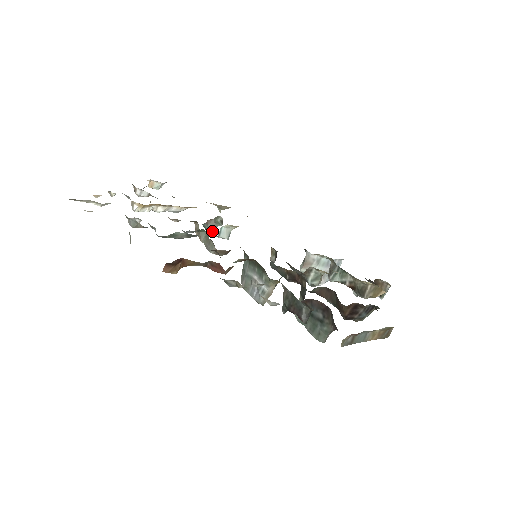
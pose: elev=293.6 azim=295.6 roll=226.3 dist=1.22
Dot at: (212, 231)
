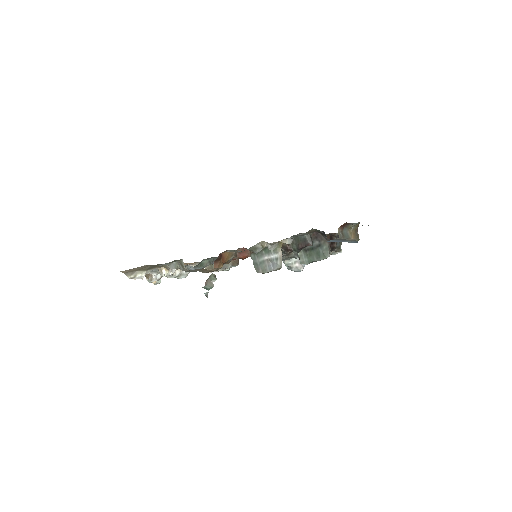
Dot at: occluded
